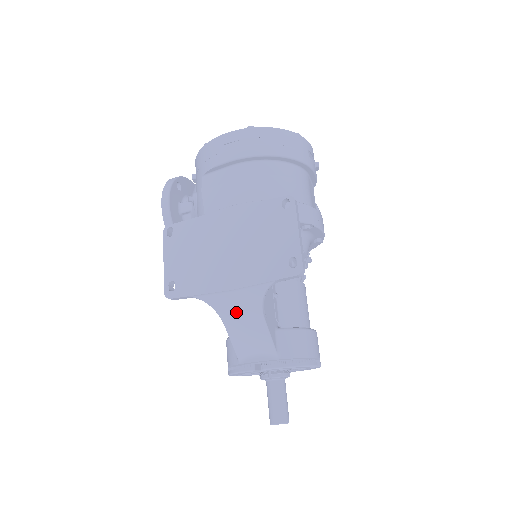
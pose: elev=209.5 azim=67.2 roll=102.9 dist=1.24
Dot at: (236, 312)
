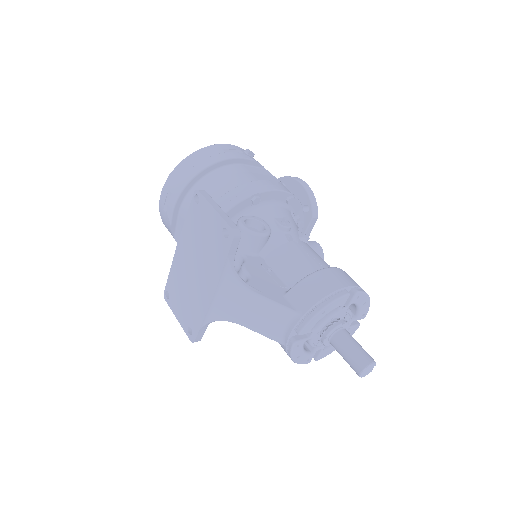
Dot at: (236, 308)
